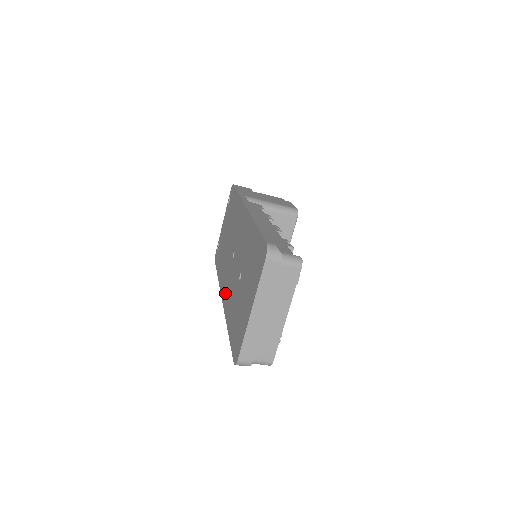
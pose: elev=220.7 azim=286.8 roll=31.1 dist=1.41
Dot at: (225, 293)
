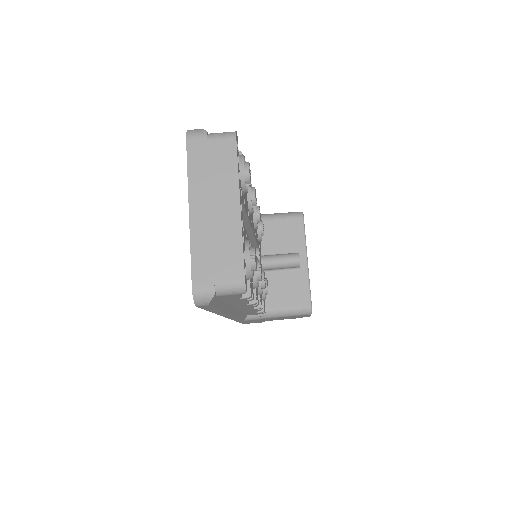
Dot at: occluded
